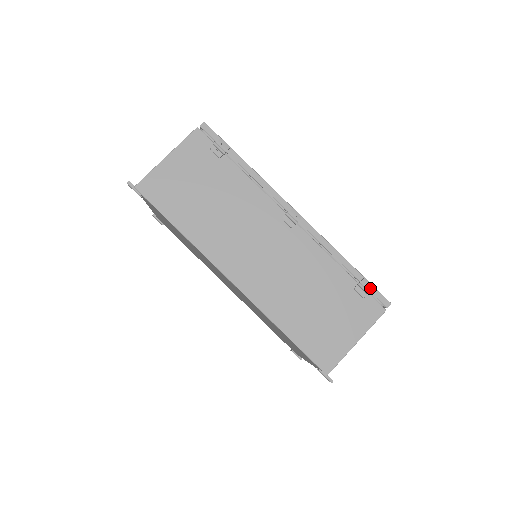
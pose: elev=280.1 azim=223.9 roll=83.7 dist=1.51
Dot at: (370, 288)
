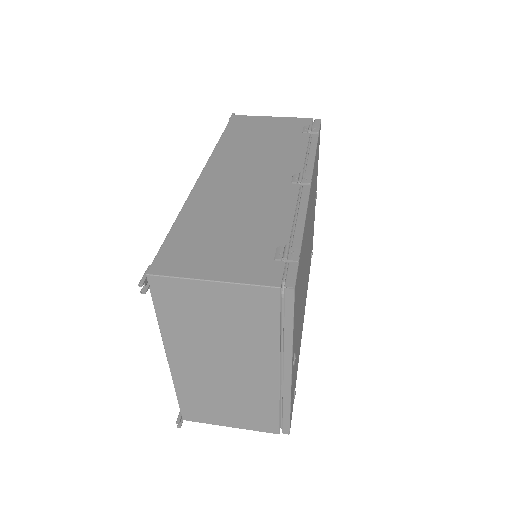
Dot at: (292, 258)
